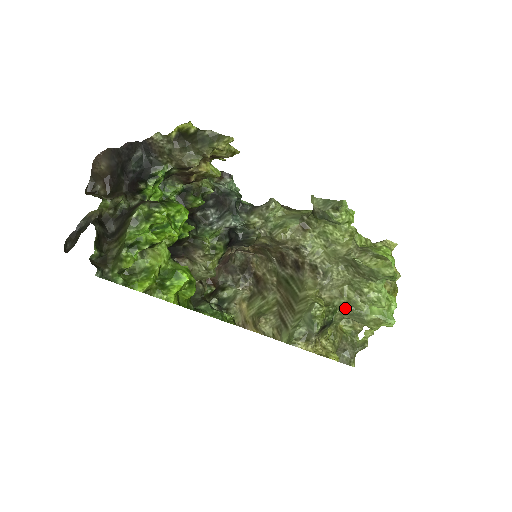
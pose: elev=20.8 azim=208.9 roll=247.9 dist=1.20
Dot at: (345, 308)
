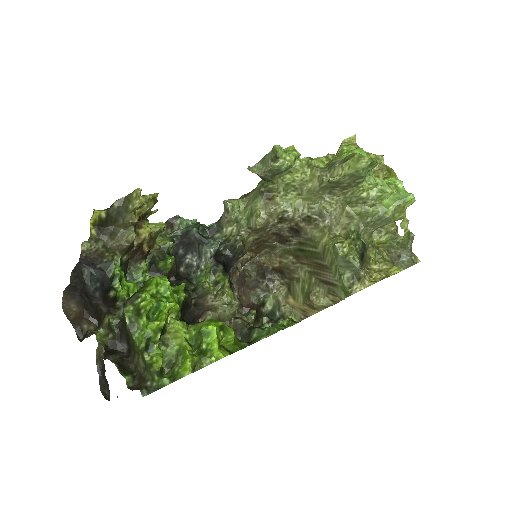
Dot at: (363, 225)
